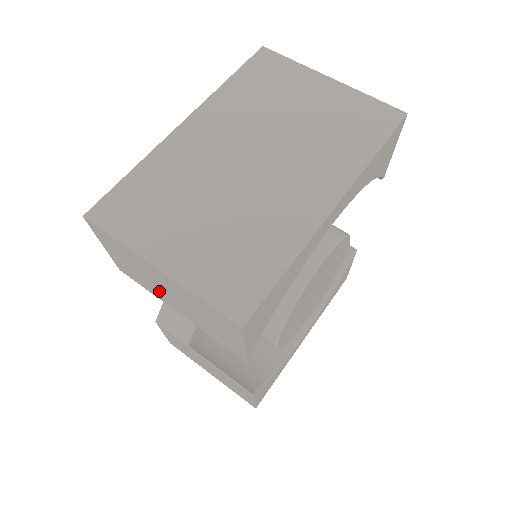
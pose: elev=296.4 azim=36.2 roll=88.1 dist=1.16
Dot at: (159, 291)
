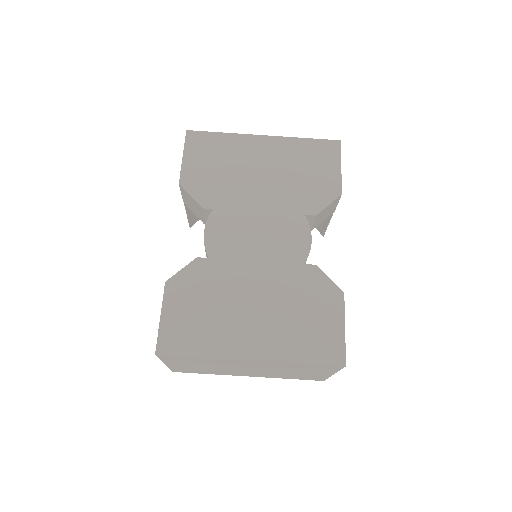
Dot at: occluded
